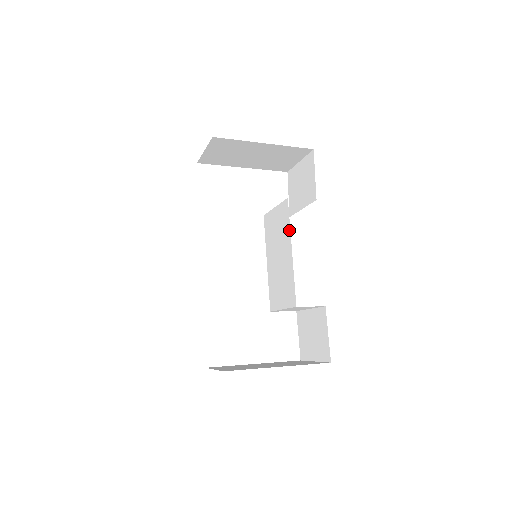
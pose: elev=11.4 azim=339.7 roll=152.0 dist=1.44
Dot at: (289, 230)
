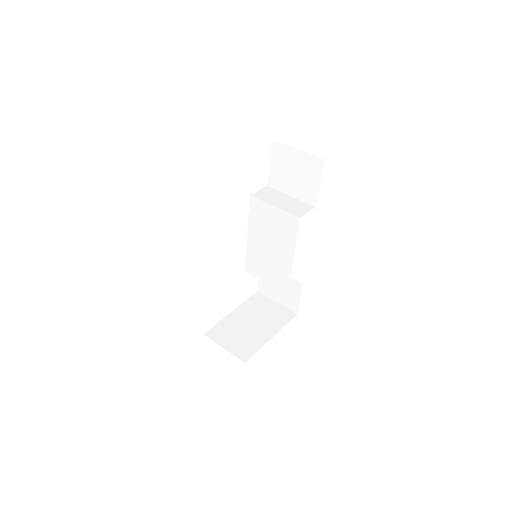
Dot at: (294, 243)
